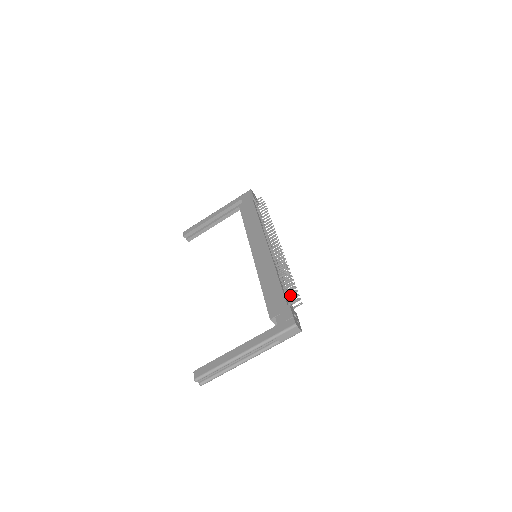
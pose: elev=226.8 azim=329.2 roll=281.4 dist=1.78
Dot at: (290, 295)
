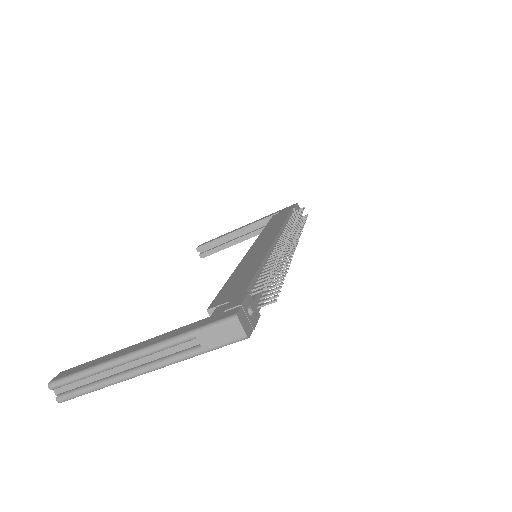
Dot at: (266, 291)
